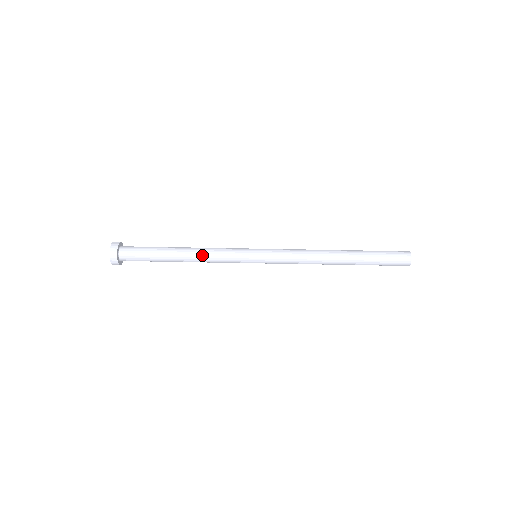
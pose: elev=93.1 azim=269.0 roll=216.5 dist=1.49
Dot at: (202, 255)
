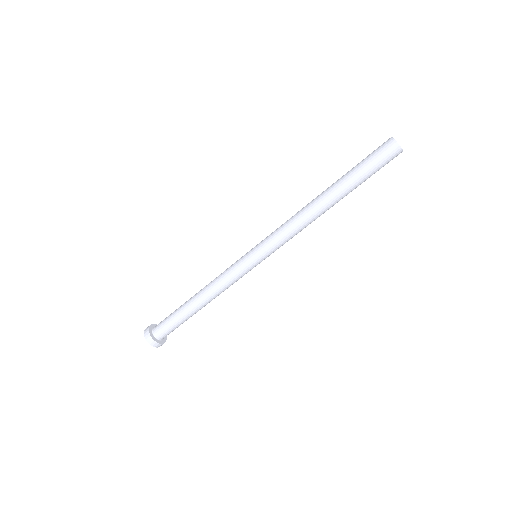
Dot at: (213, 292)
